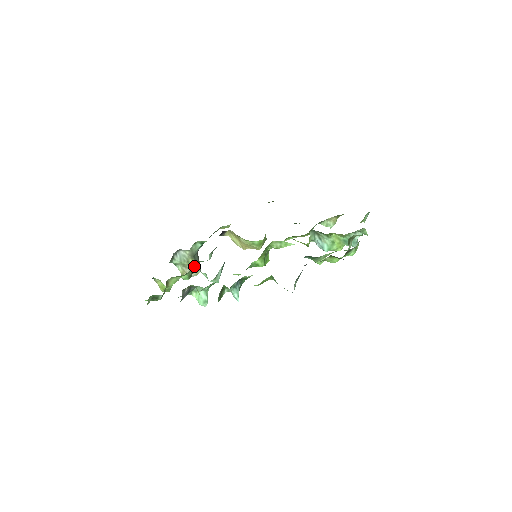
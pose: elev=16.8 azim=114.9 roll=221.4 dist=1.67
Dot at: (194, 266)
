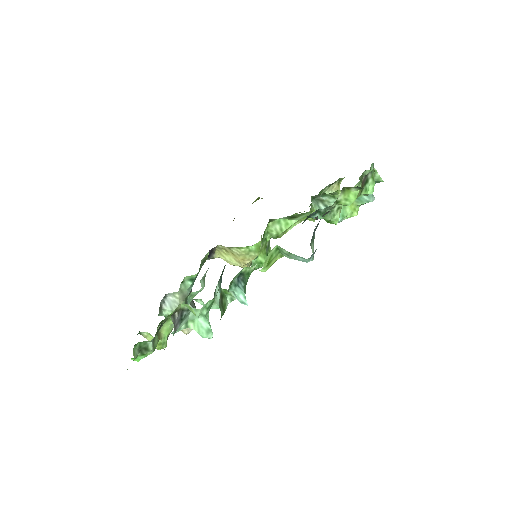
Dot at: (186, 301)
